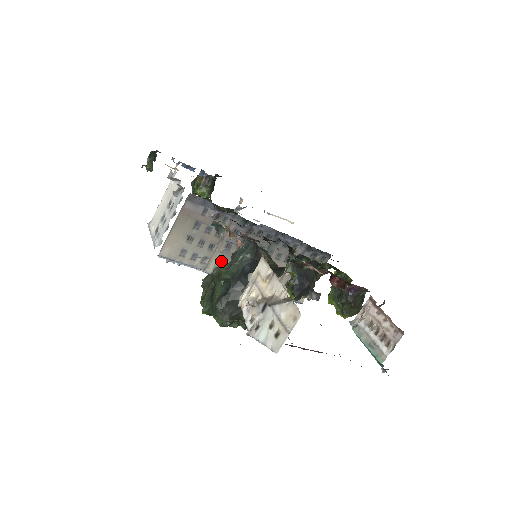
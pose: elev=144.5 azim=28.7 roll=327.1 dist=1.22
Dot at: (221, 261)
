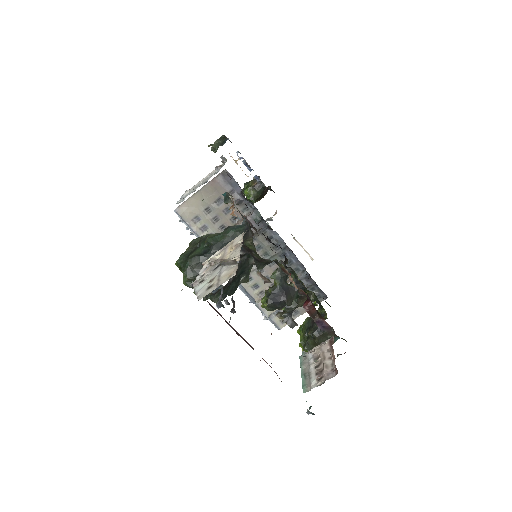
Dot at: occluded
